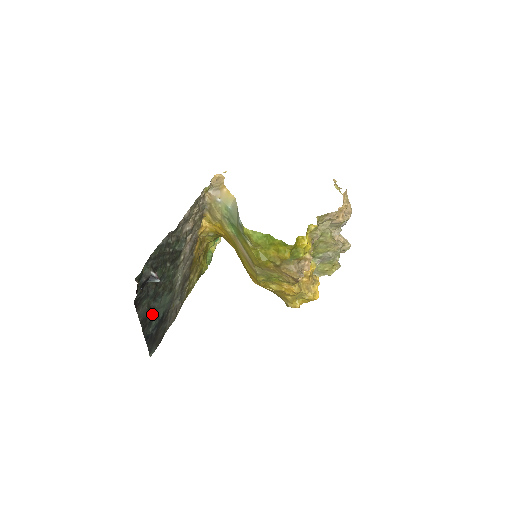
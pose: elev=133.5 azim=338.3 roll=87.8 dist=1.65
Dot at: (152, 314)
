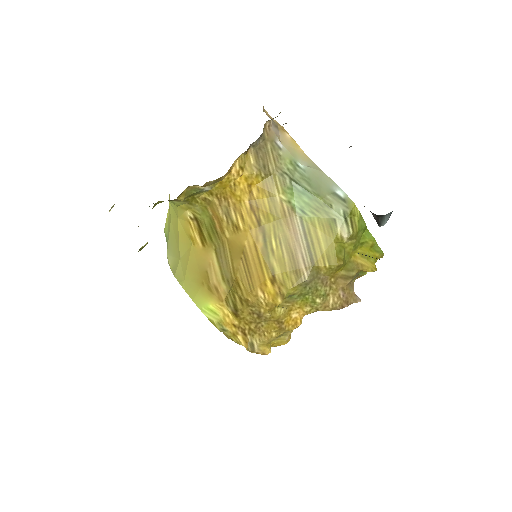
Dot at: occluded
